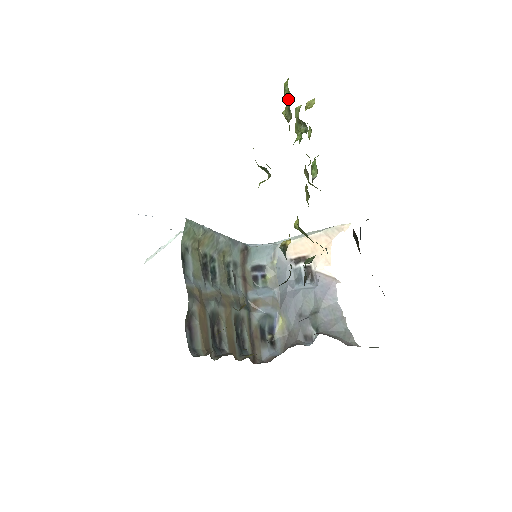
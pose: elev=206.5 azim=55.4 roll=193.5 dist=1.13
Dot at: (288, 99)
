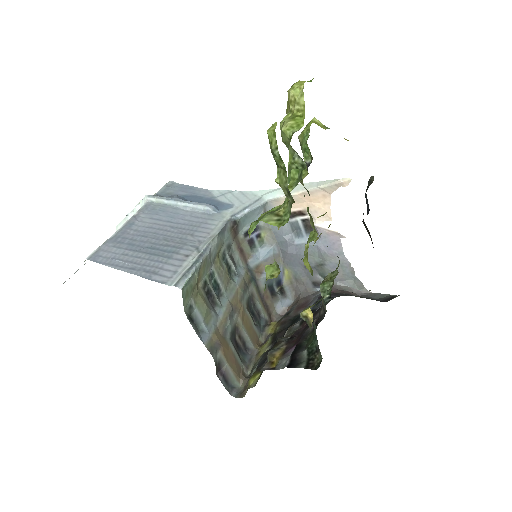
Dot at: (281, 166)
